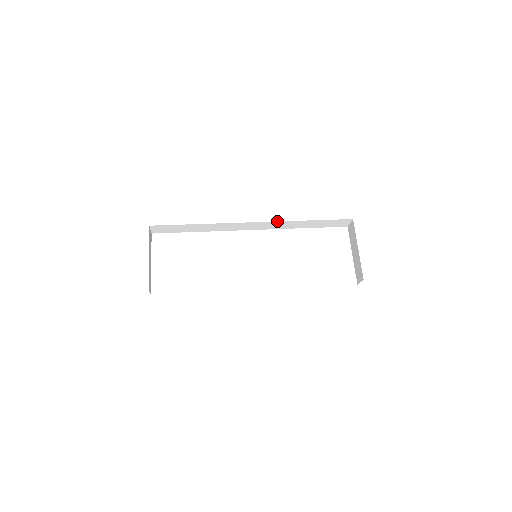
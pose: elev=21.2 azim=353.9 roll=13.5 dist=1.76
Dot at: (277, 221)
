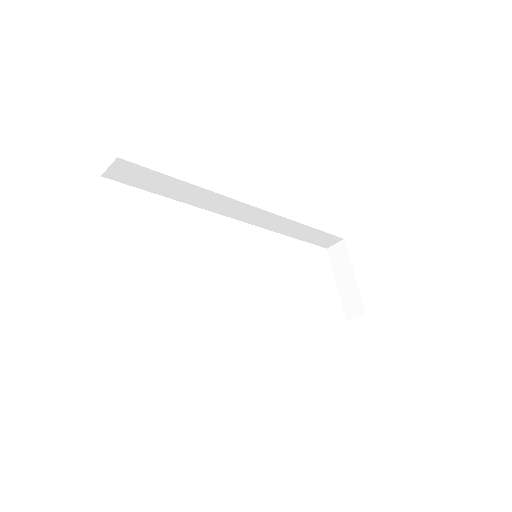
Dot at: occluded
